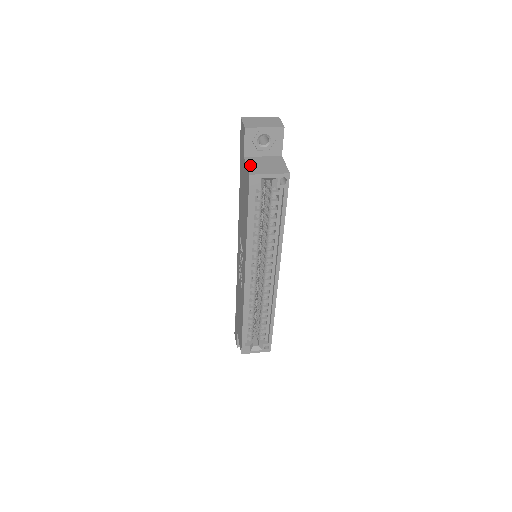
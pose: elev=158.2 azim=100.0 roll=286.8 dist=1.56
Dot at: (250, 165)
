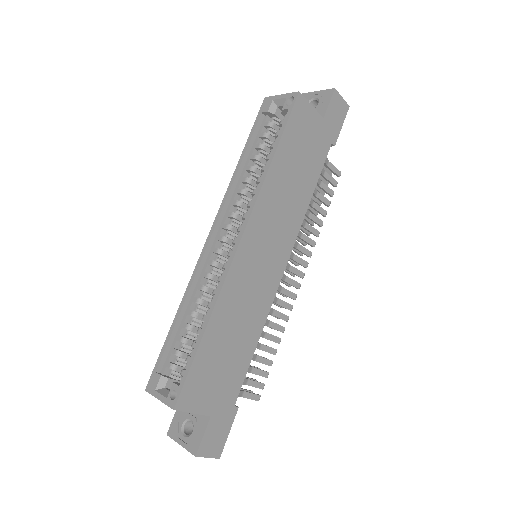
Dot at: occluded
